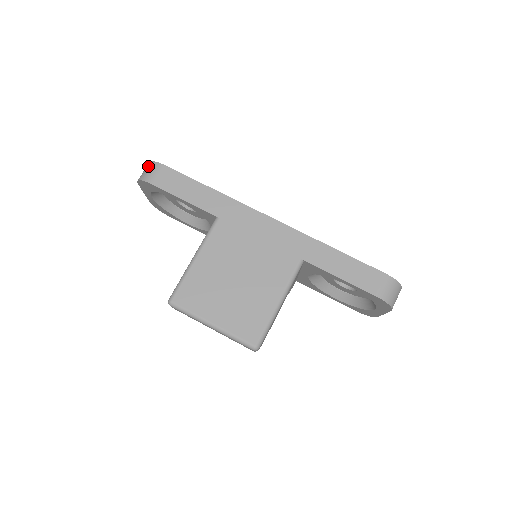
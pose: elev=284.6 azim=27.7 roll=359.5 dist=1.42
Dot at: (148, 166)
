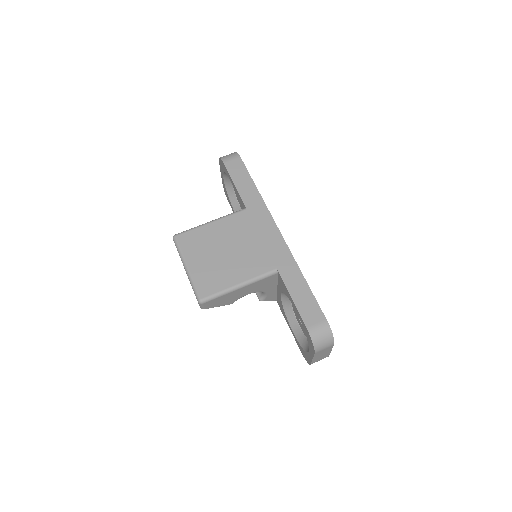
Dot at: (232, 153)
